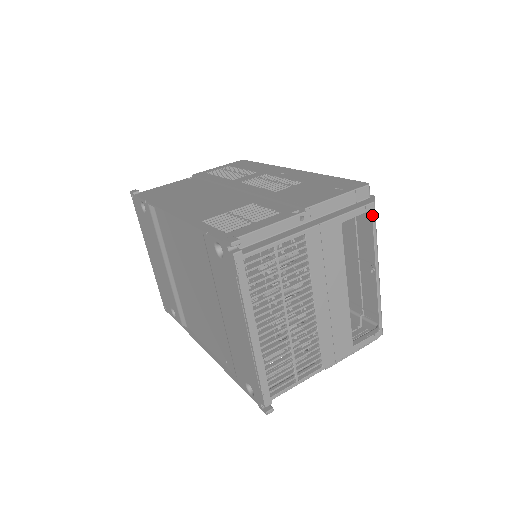
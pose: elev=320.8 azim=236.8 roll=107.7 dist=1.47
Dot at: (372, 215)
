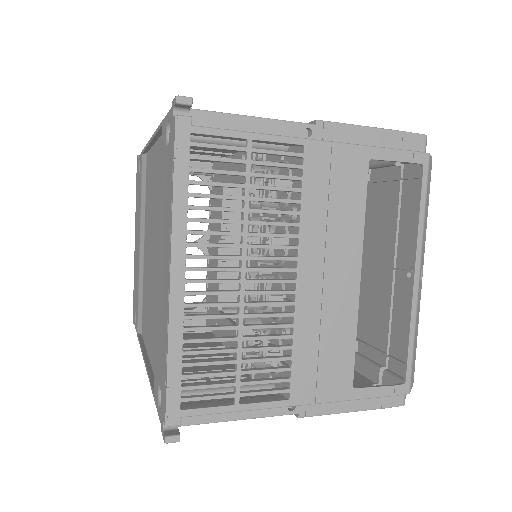
Dot at: (423, 173)
